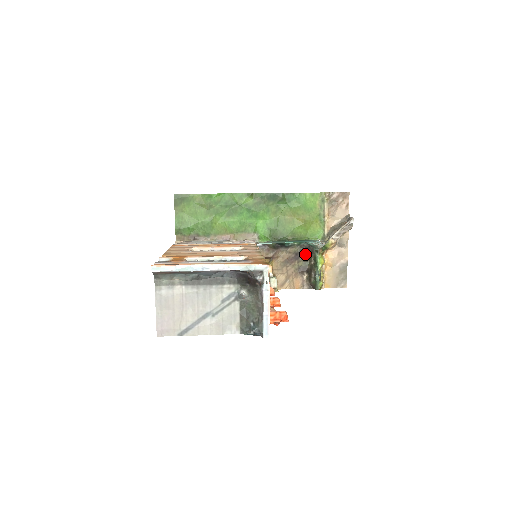
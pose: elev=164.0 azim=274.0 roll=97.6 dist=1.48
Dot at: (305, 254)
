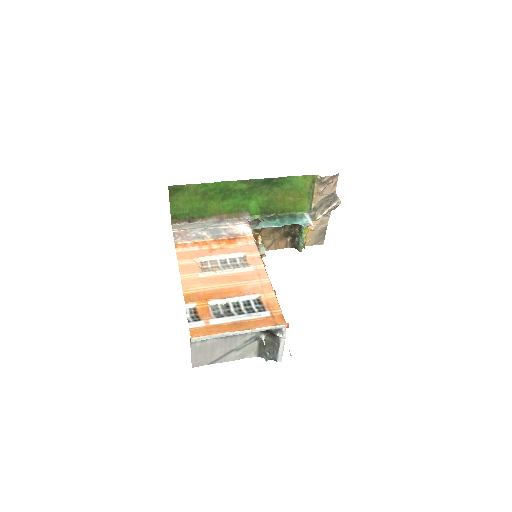
Dot at: occluded
